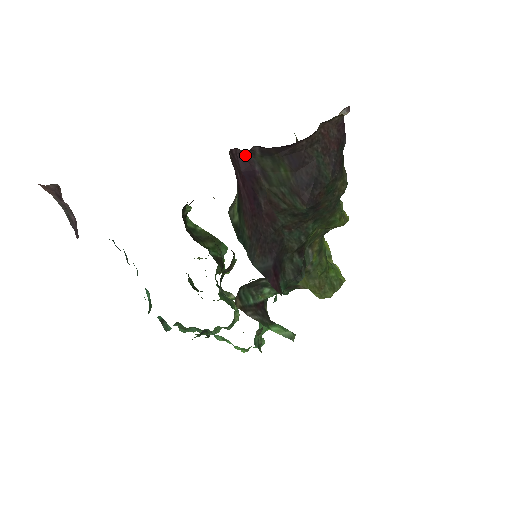
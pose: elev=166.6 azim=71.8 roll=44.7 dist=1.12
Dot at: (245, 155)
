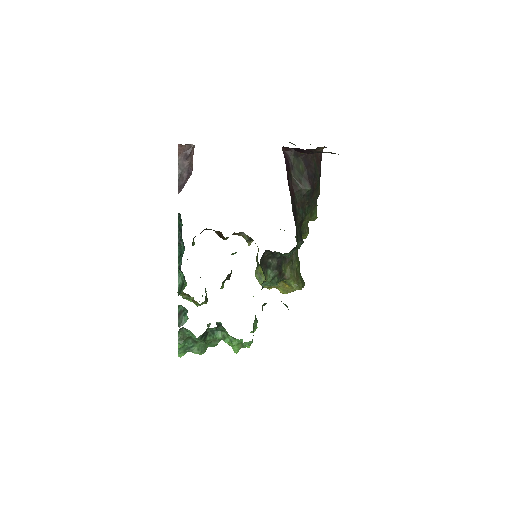
Dot at: (286, 154)
